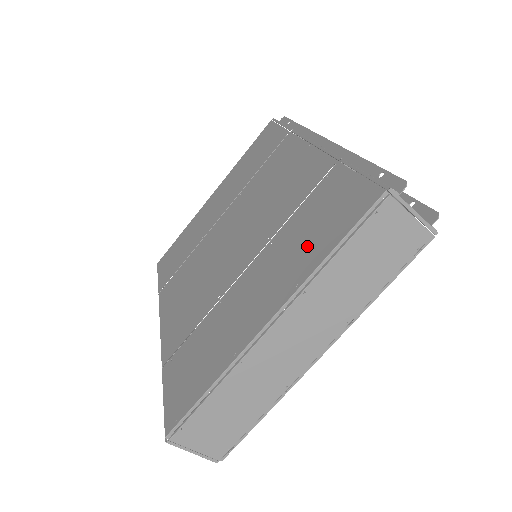
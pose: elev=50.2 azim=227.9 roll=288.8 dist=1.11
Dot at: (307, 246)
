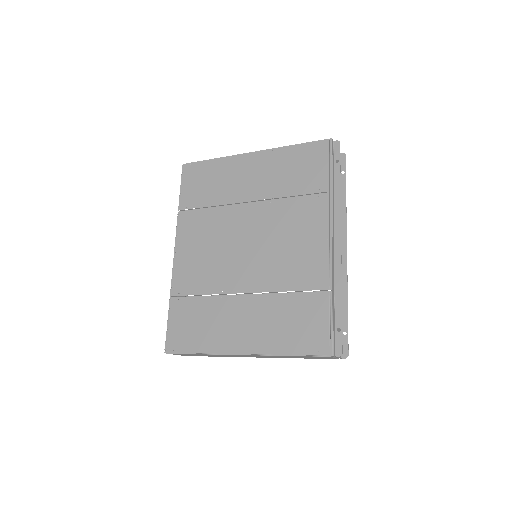
Dot at: (282, 332)
